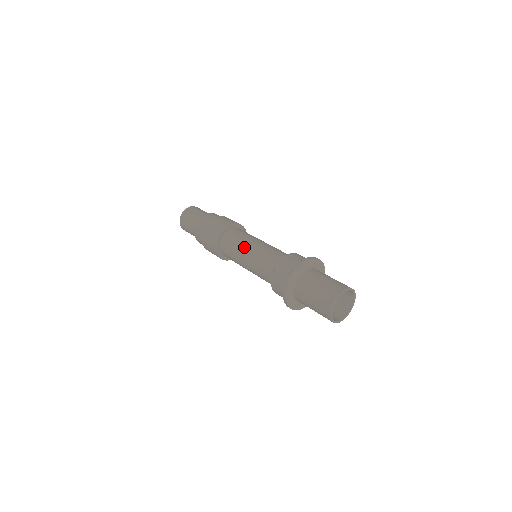
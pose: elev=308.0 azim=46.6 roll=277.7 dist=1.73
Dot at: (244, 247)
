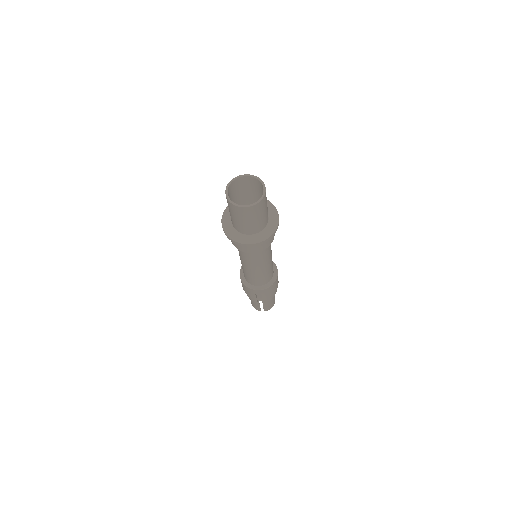
Dot at: occluded
